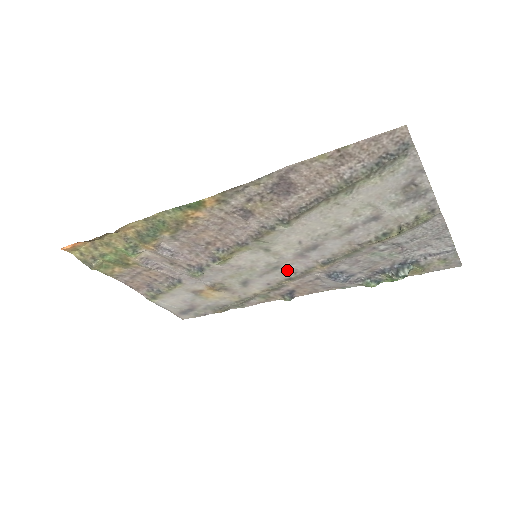
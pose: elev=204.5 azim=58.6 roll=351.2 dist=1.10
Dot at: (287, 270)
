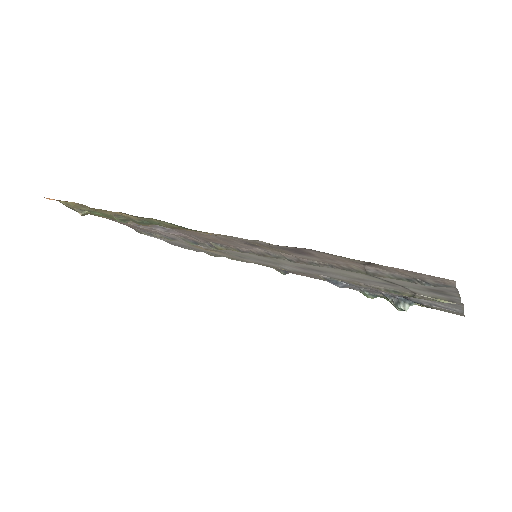
Dot at: (286, 267)
